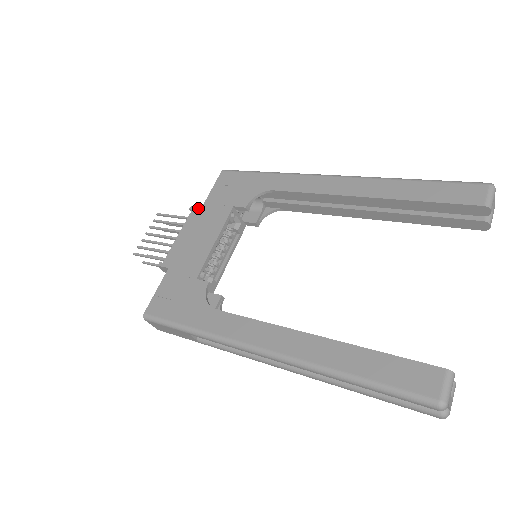
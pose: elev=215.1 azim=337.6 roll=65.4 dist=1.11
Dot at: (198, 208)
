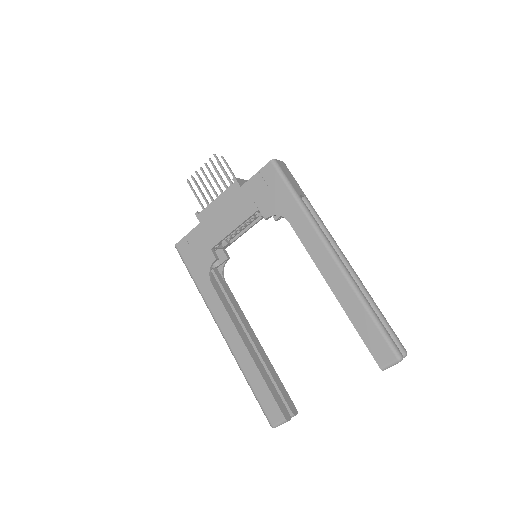
Dot at: (238, 185)
